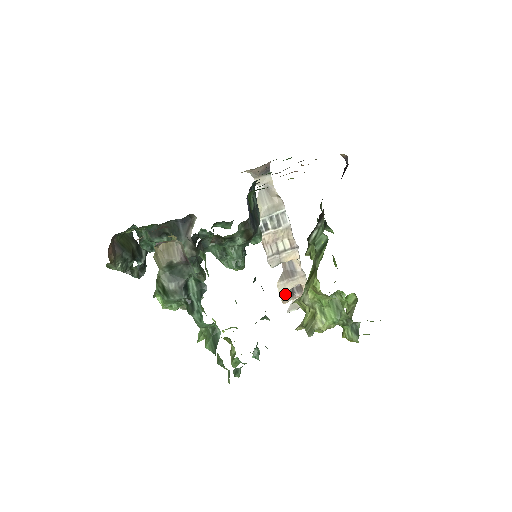
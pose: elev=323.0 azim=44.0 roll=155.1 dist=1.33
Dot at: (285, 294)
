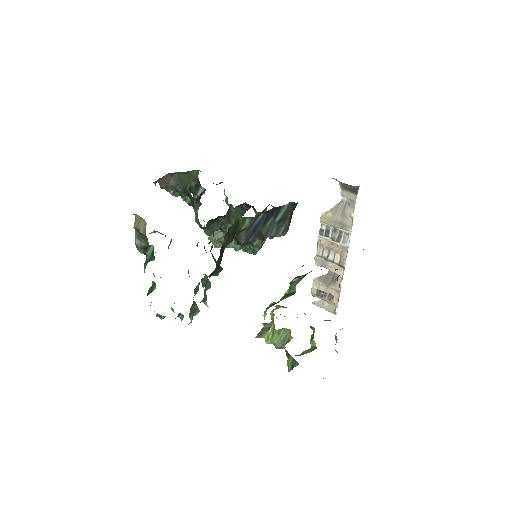
Dot at: (316, 290)
